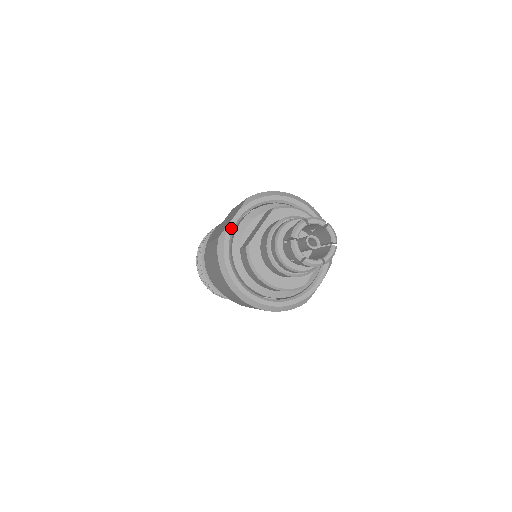
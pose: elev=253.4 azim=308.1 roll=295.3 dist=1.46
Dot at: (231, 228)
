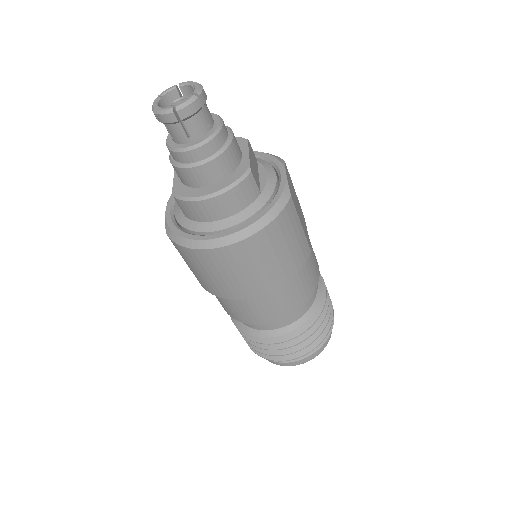
Dot at: (169, 217)
